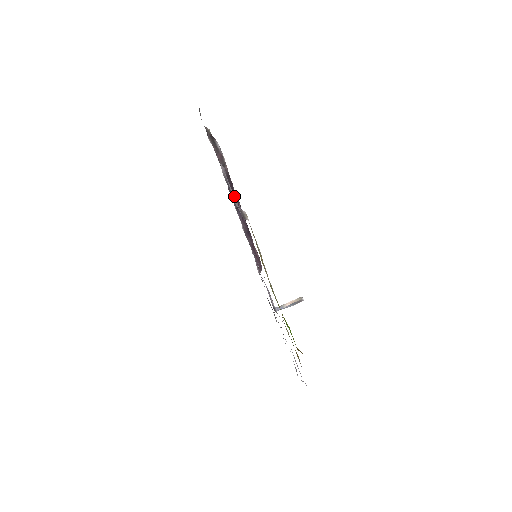
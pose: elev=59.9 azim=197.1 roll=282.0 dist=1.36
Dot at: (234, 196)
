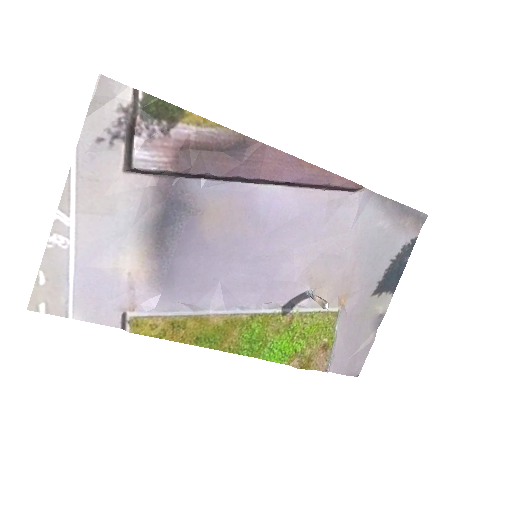
Dot at: (216, 178)
